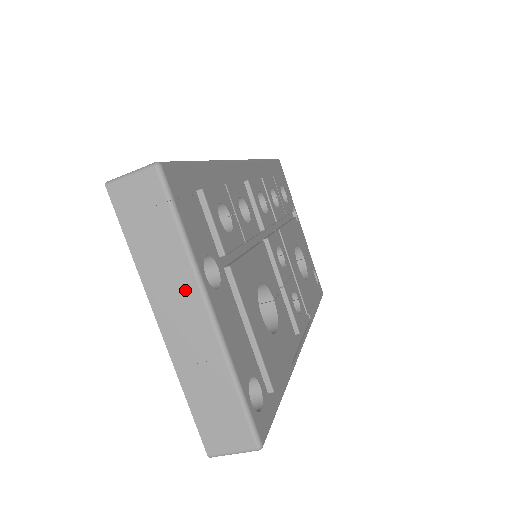
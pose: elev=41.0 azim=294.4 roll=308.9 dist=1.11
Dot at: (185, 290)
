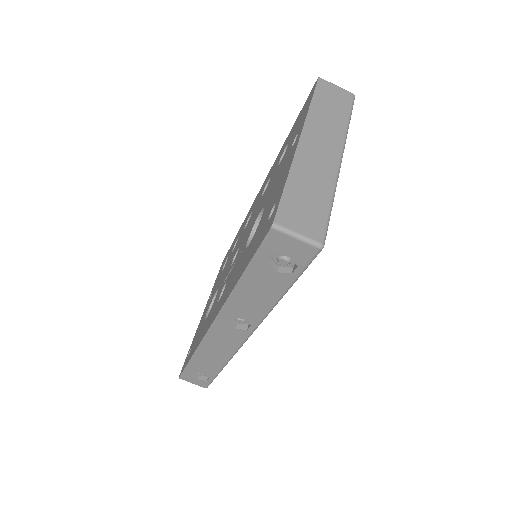
Dot at: (333, 138)
